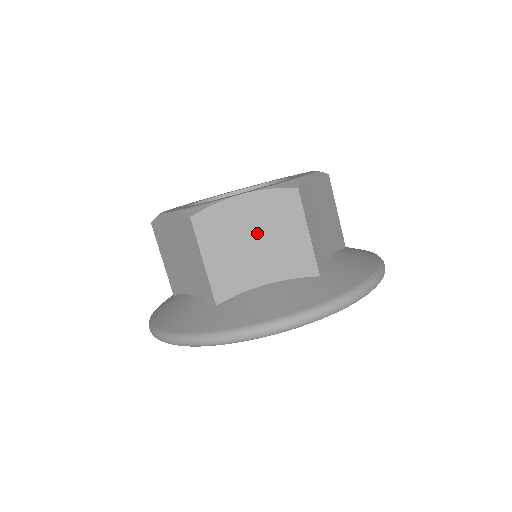
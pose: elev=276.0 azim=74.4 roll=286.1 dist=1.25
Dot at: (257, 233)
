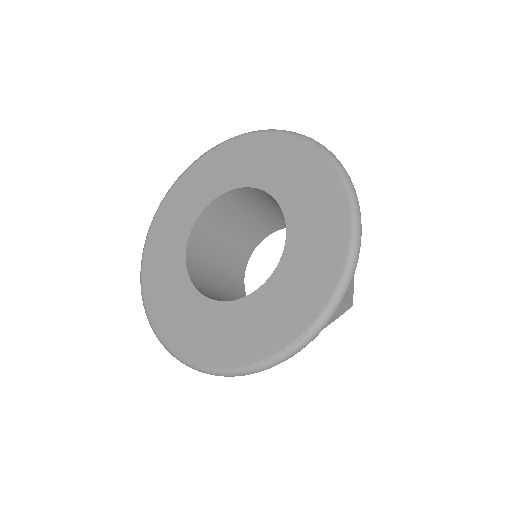
Dot at: occluded
